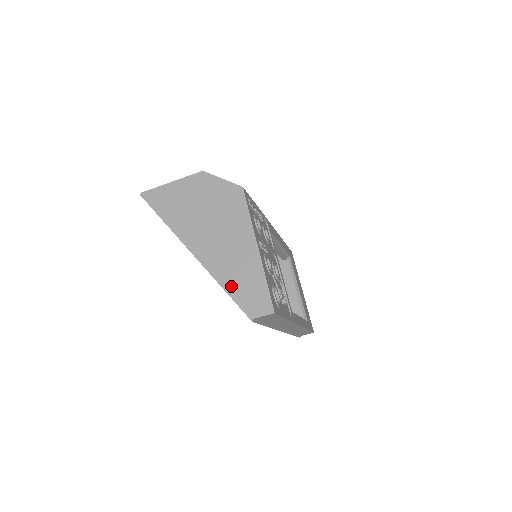
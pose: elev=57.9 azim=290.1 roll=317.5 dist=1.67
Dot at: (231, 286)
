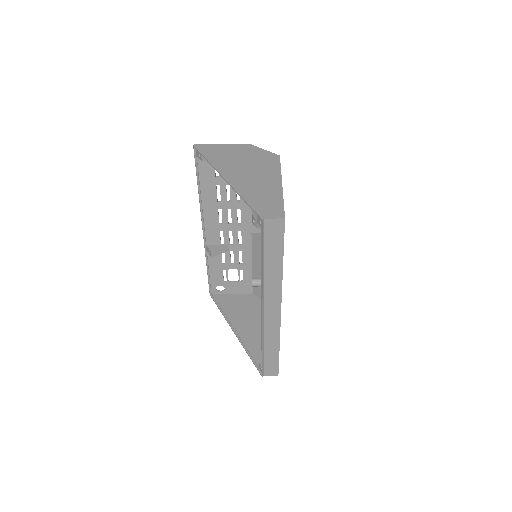
Dot at: (251, 198)
